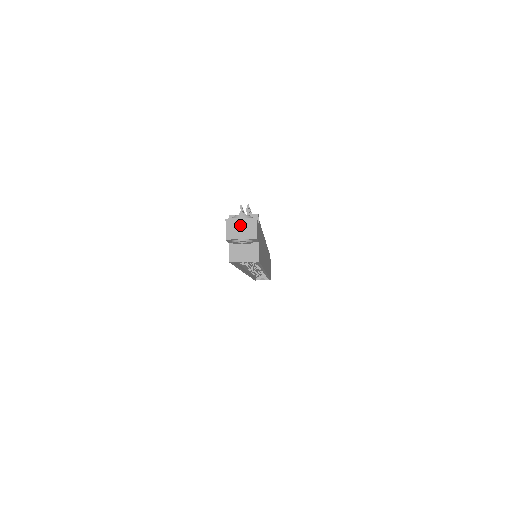
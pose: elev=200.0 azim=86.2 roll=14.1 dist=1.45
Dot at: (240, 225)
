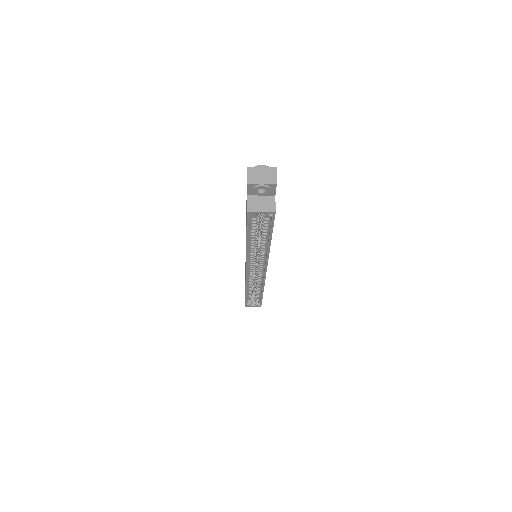
Dot at: (261, 172)
